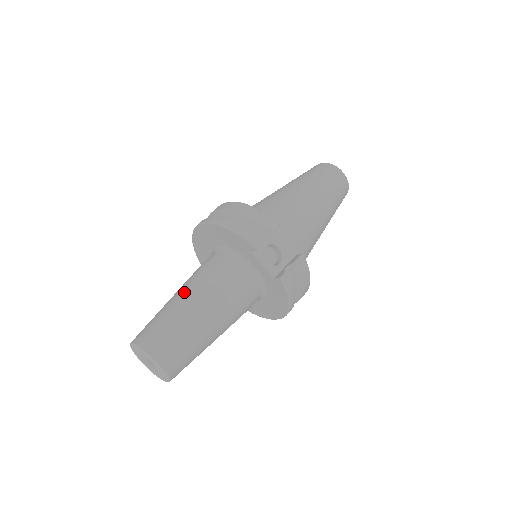
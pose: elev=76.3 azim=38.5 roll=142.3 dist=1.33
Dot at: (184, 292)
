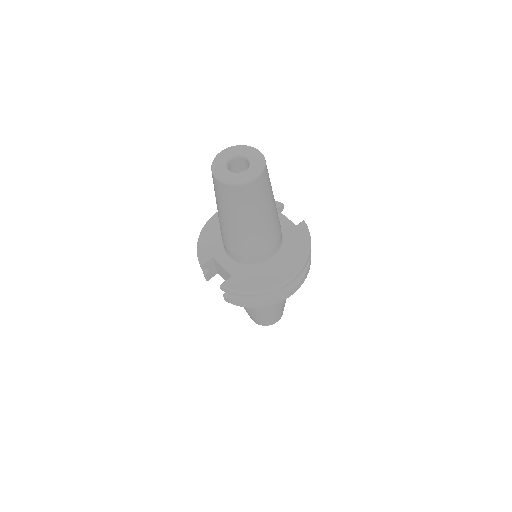
Dot at: occluded
